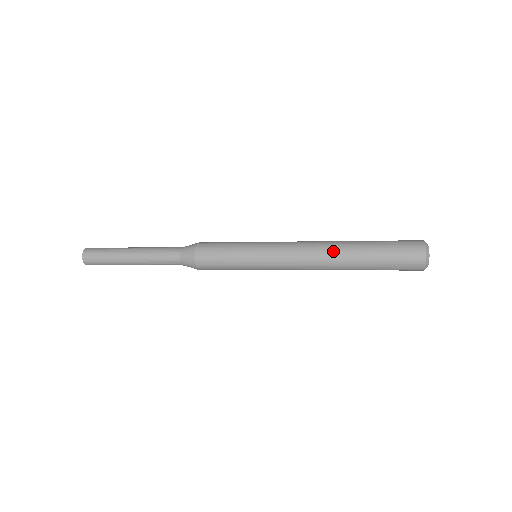
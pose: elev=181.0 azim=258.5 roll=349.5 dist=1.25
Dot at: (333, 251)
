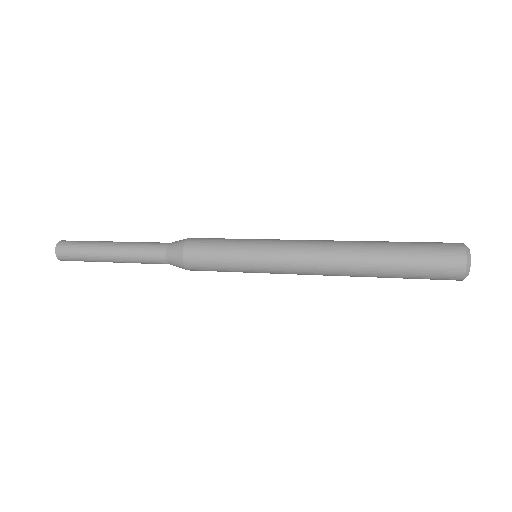
Dot at: (349, 264)
